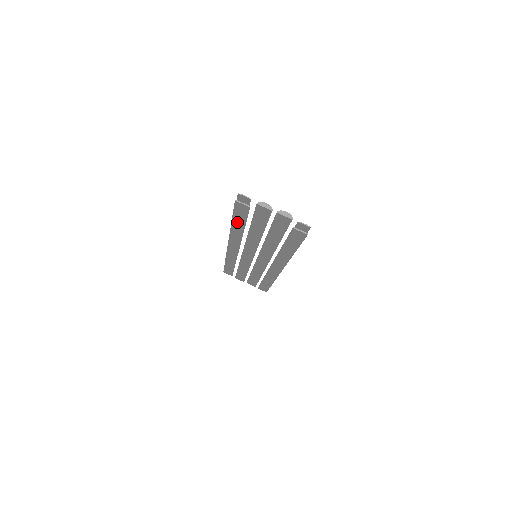
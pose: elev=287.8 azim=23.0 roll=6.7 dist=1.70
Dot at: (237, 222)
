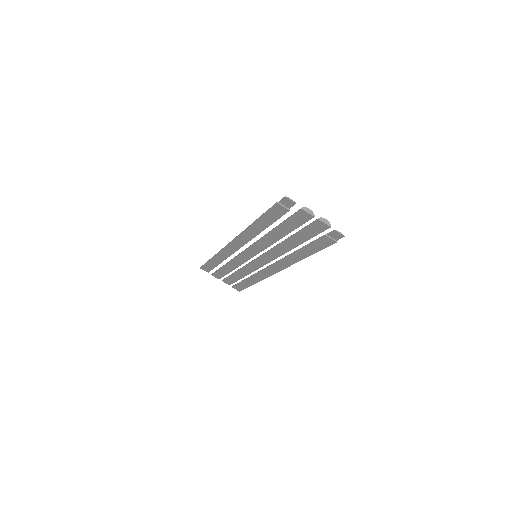
Dot at: (261, 222)
